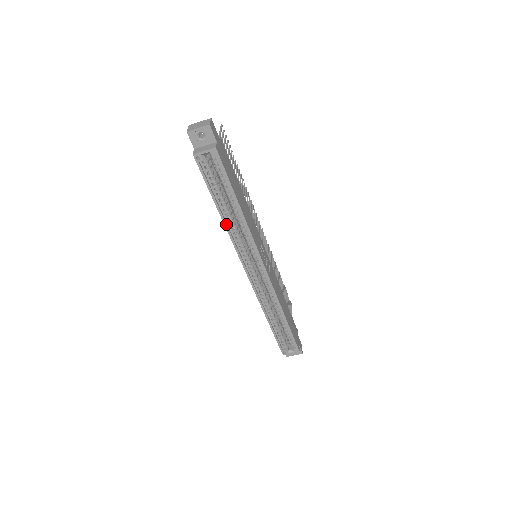
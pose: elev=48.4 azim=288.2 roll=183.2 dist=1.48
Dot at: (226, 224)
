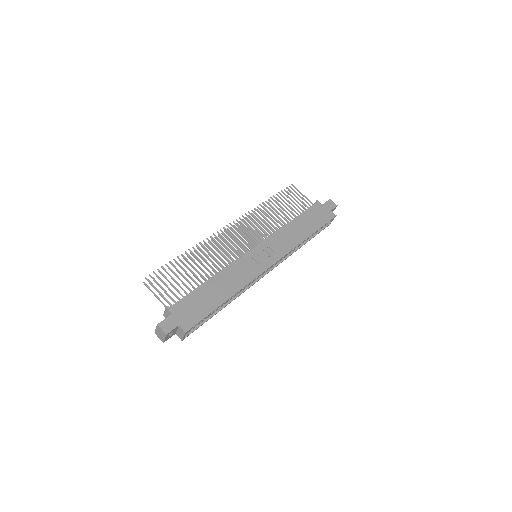
Dot at: occluded
